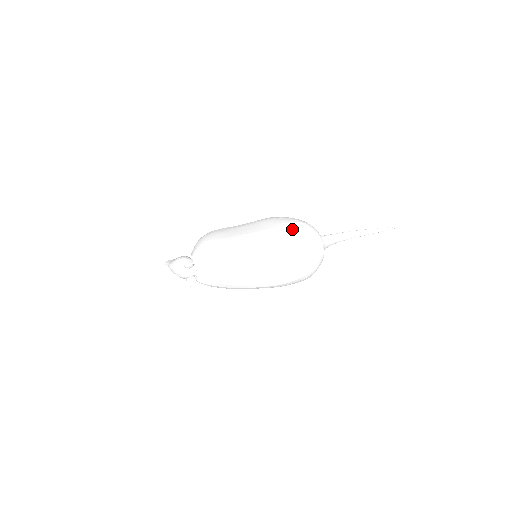
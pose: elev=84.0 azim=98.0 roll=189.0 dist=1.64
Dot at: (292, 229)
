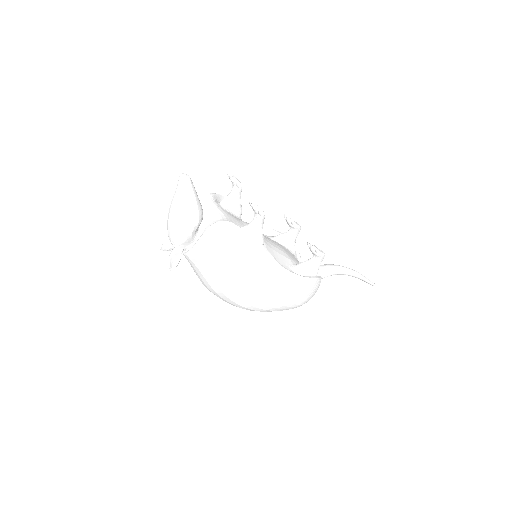
Dot at: occluded
